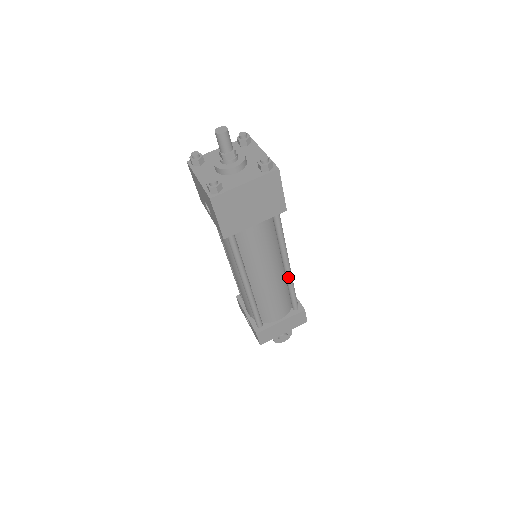
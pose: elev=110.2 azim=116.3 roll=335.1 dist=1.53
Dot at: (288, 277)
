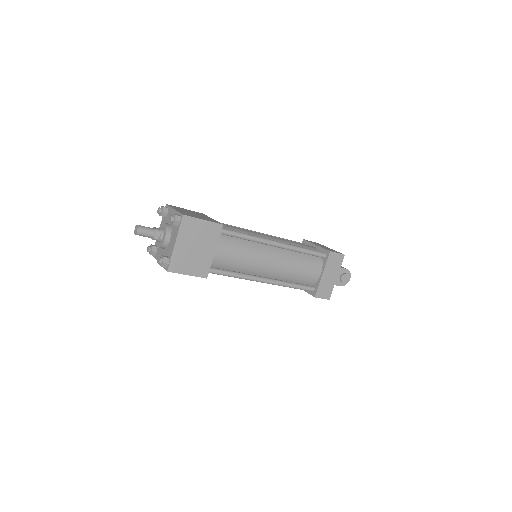
Dot at: (287, 248)
